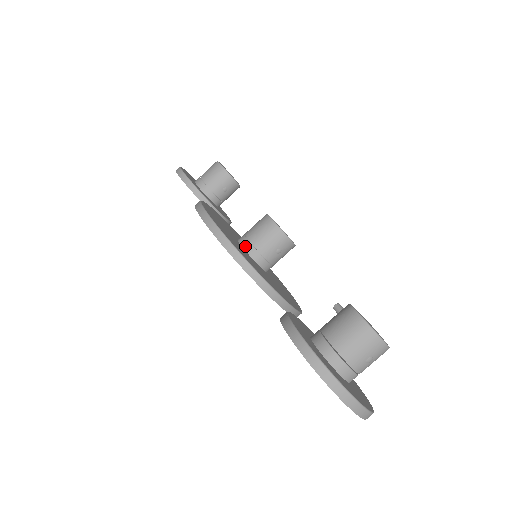
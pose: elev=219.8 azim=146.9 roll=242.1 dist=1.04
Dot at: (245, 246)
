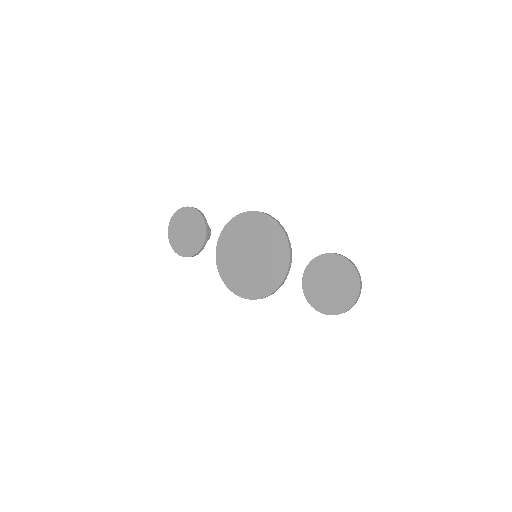
Dot at: occluded
